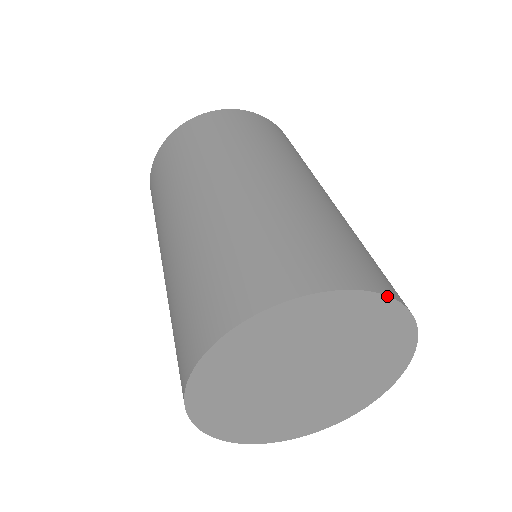
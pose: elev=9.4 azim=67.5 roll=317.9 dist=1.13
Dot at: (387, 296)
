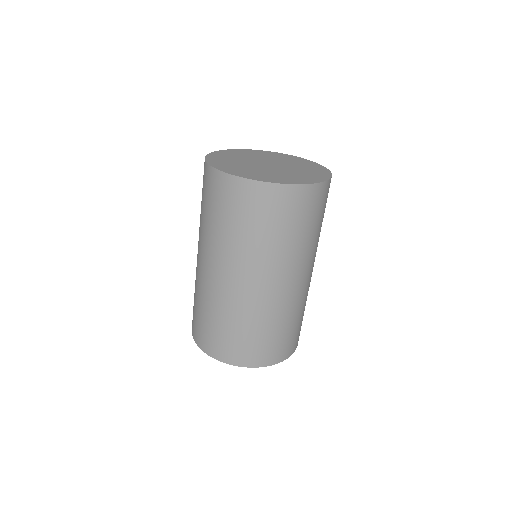
Dot at: occluded
